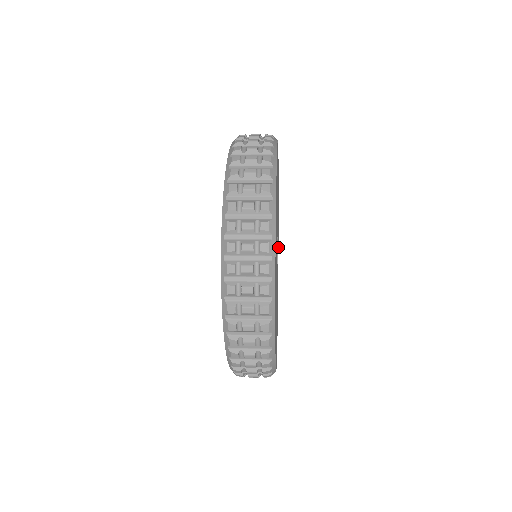
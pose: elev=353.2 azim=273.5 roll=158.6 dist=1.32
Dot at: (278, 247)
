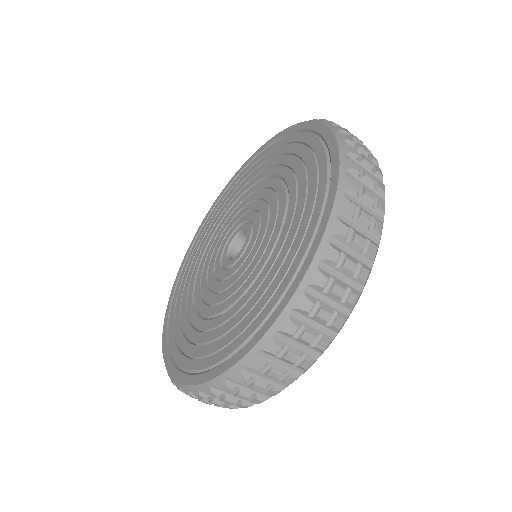
Dot at: occluded
